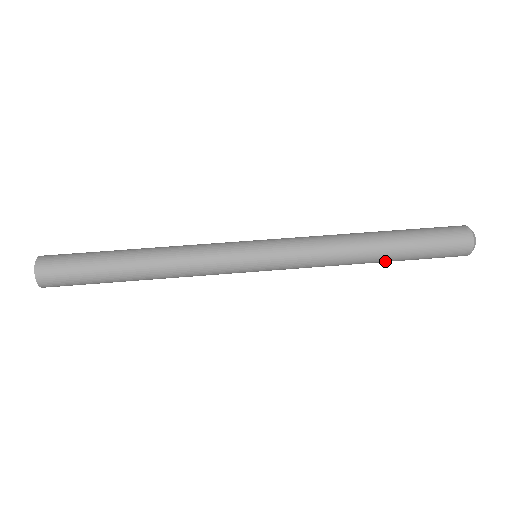
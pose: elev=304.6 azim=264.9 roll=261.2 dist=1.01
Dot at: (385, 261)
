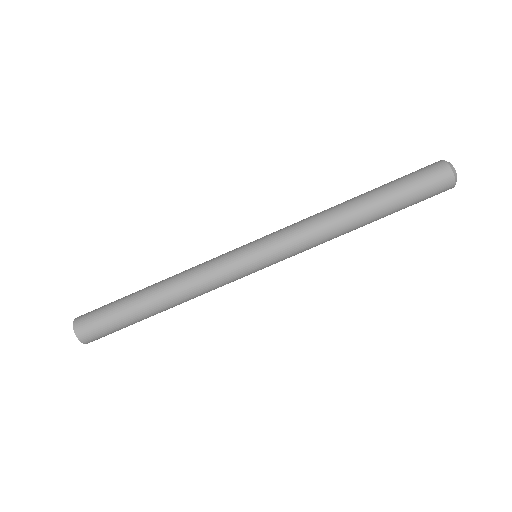
Dot at: occluded
